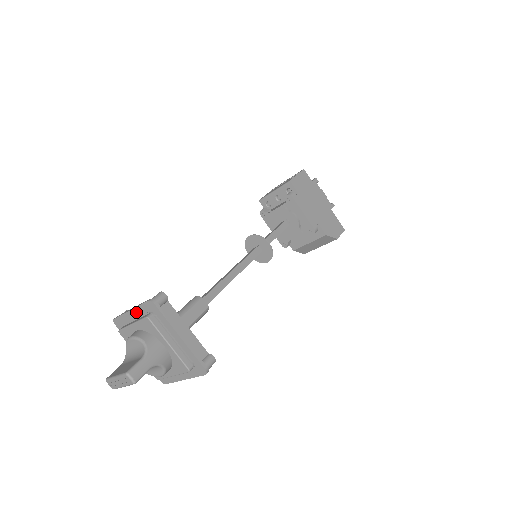
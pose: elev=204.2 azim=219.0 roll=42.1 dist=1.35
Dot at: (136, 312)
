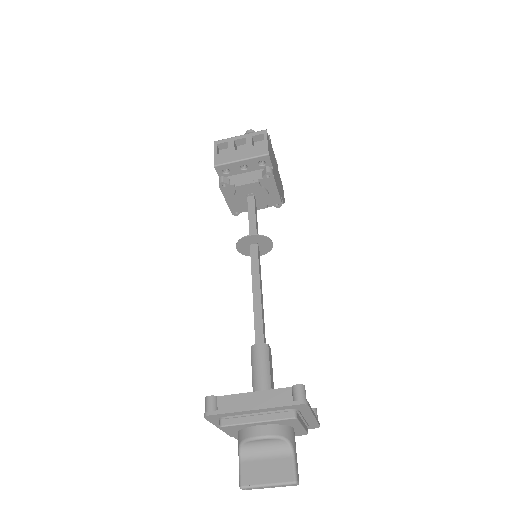
Dot at: (264, 410)
